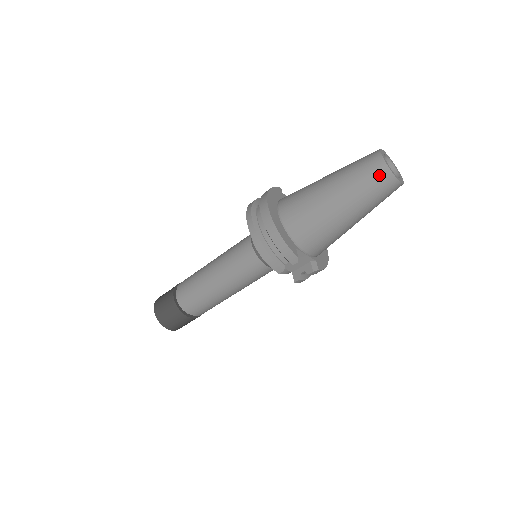
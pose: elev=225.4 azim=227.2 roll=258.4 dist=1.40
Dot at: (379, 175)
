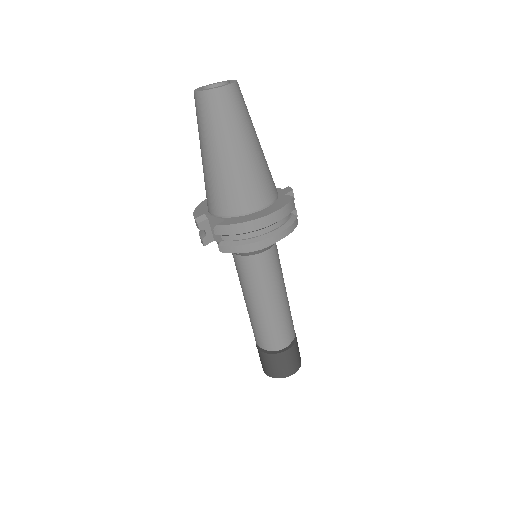
Dot at: occluded
